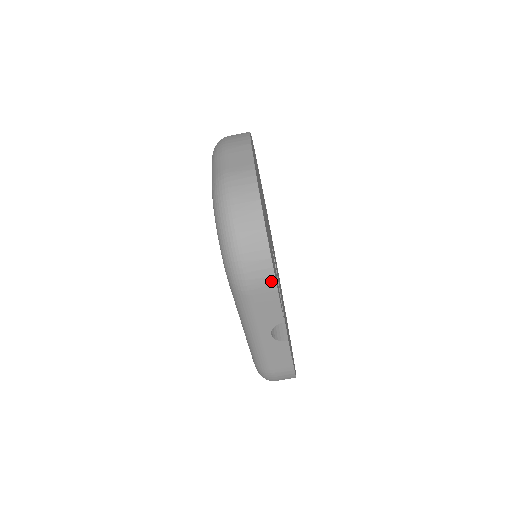
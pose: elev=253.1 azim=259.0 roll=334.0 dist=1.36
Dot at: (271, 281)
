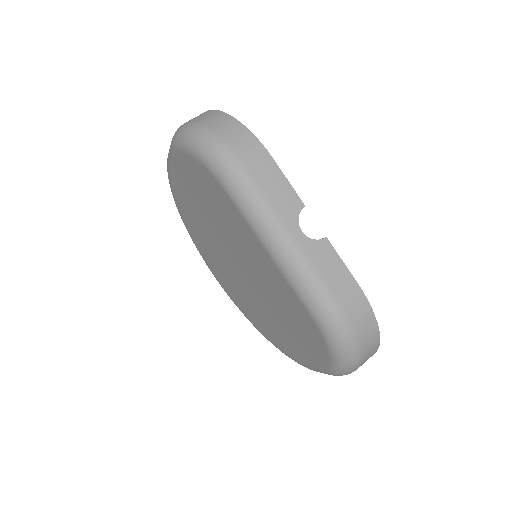
Dot at: (261, 150)
